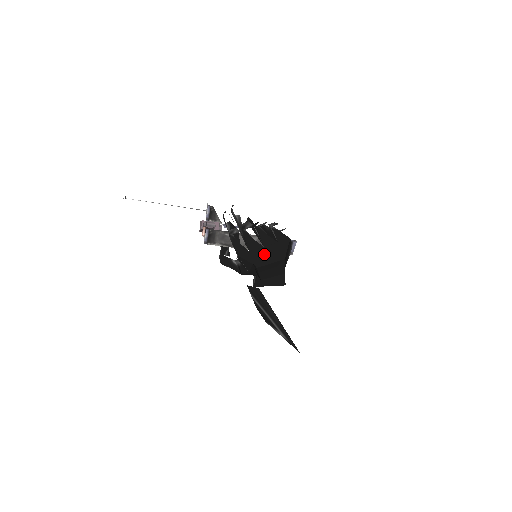
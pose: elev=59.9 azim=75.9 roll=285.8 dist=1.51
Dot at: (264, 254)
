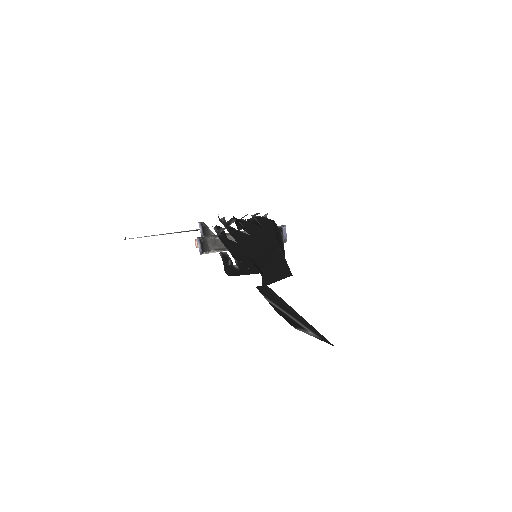
Dot at: (254, 243)
